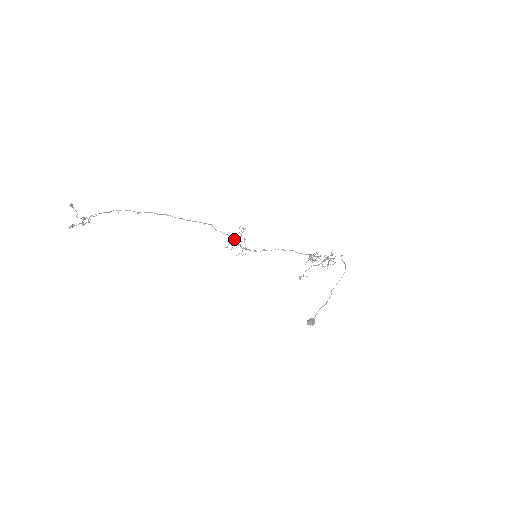
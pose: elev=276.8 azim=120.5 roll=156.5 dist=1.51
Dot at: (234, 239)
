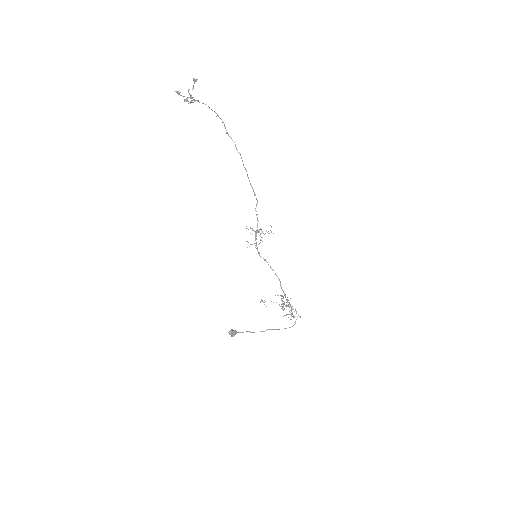
Dot at: (258, 230)
